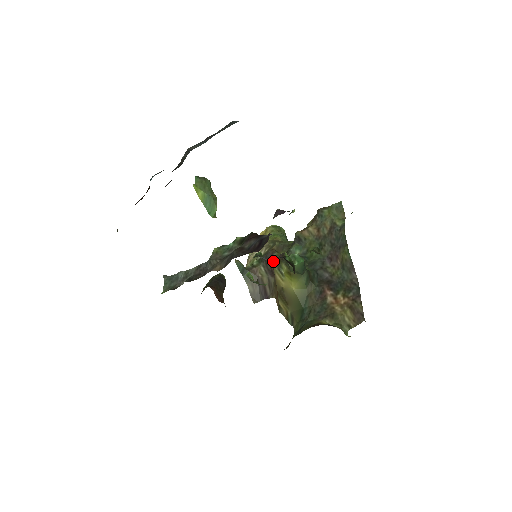
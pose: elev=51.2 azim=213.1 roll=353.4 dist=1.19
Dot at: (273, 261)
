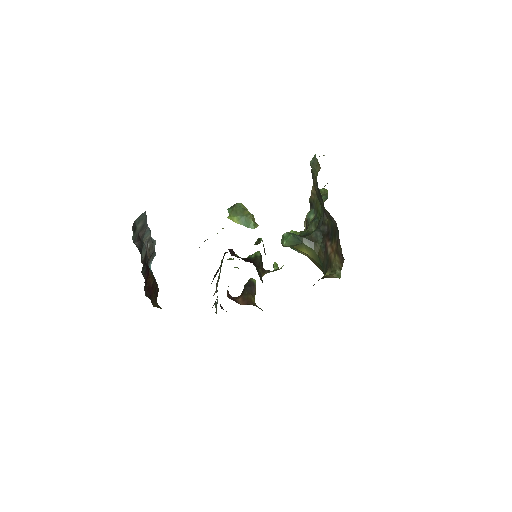
Dot at: occluded
